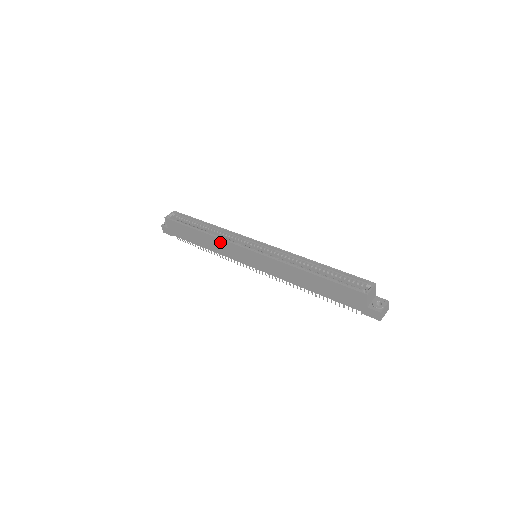
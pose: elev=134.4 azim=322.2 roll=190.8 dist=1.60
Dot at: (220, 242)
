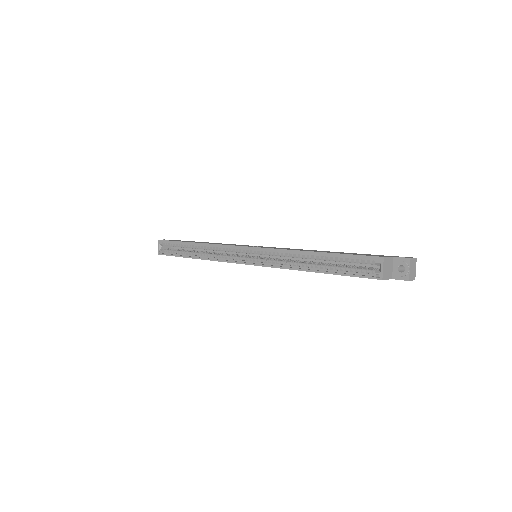
Dot at: occluded
